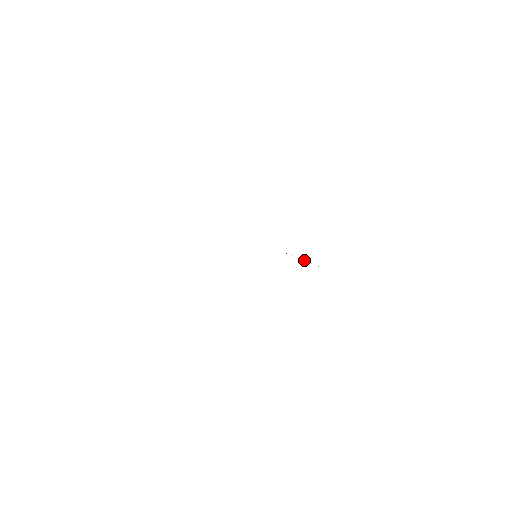
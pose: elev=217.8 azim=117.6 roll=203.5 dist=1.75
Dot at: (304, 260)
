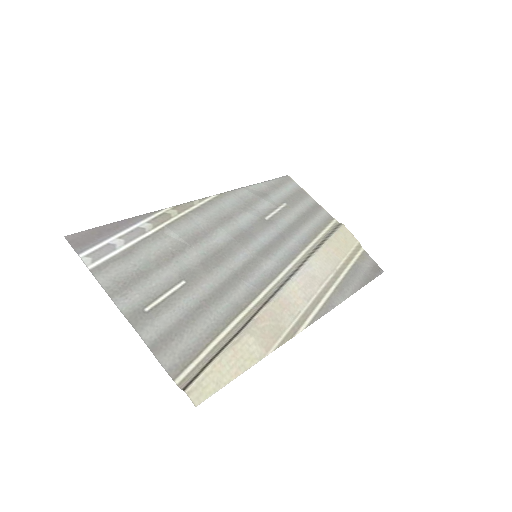
Dot at: (312, 257)
